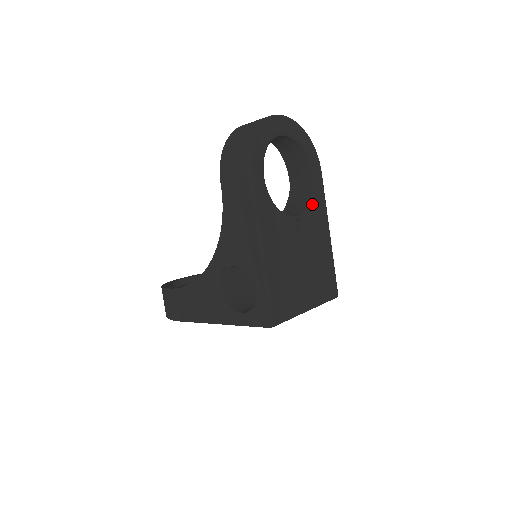
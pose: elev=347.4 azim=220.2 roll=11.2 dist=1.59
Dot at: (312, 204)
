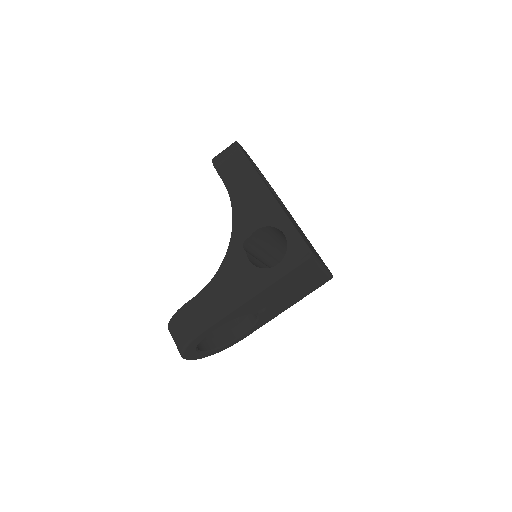
Dot at: occluded
